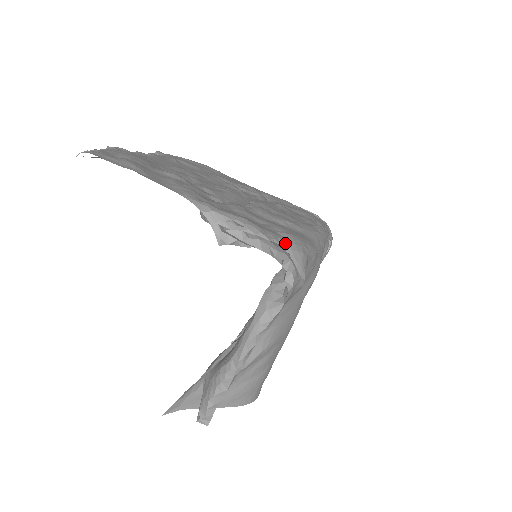
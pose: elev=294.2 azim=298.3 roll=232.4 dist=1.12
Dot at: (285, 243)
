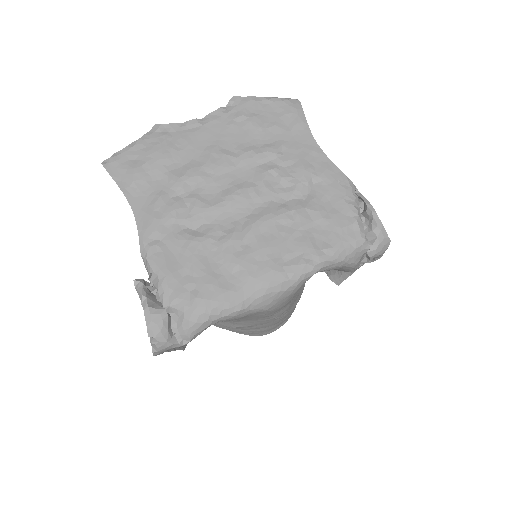
Dot at: (182, 310)
